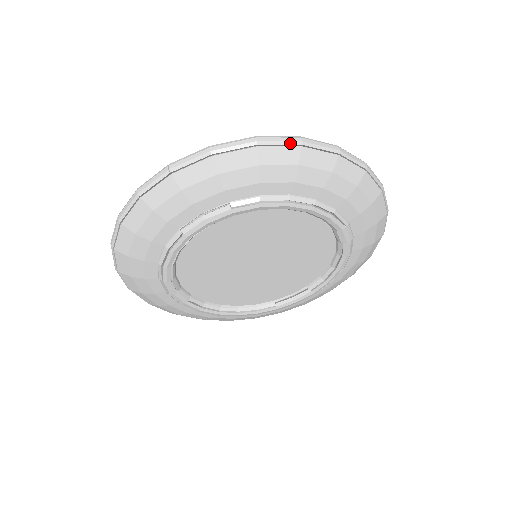
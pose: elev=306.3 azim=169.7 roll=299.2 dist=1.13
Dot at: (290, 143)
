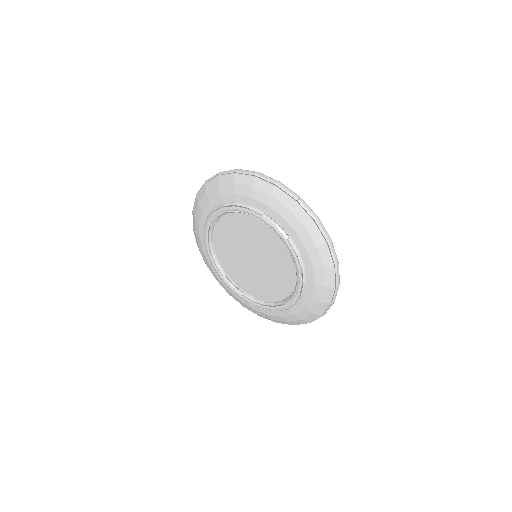
Dot at: (334, 260)
